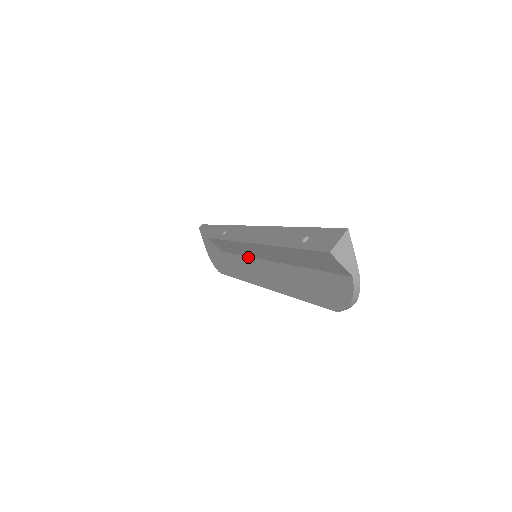
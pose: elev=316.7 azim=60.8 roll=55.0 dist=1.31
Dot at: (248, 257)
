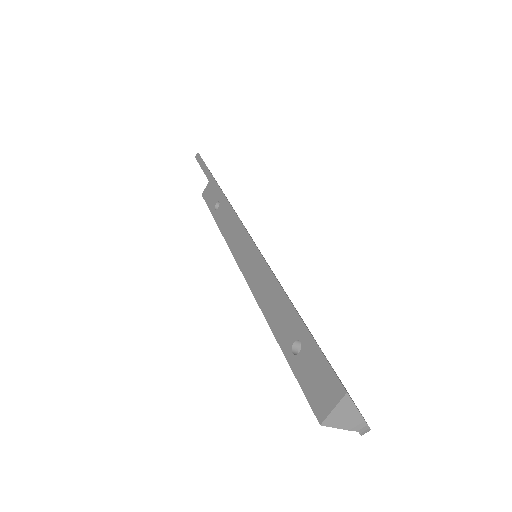
Dot at: occluded
